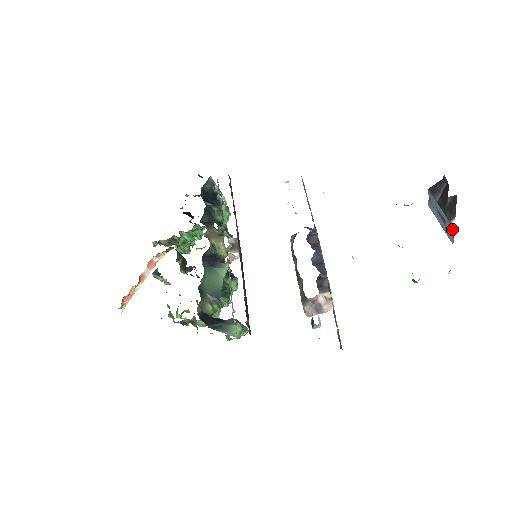
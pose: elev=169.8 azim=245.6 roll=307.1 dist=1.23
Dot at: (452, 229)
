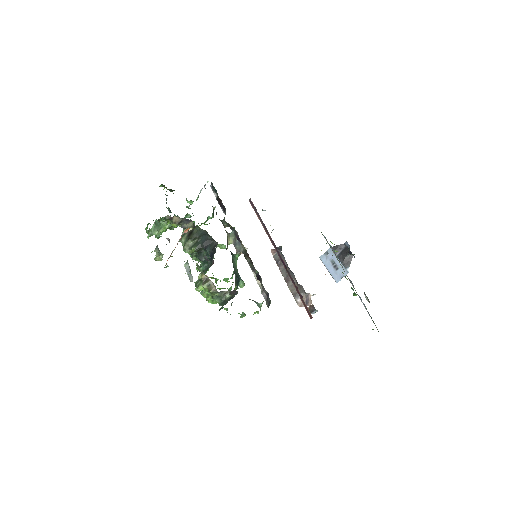
Dot at: (345, 273)
